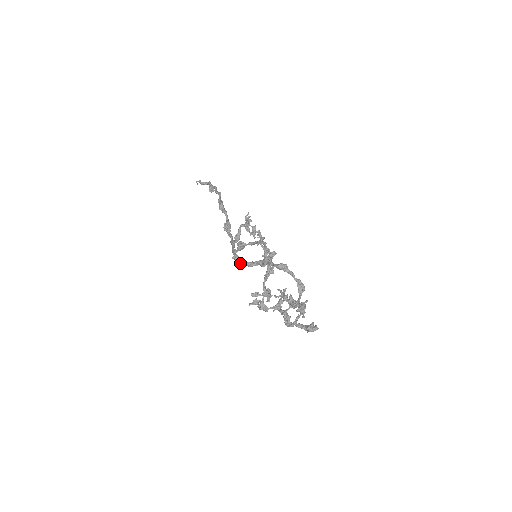
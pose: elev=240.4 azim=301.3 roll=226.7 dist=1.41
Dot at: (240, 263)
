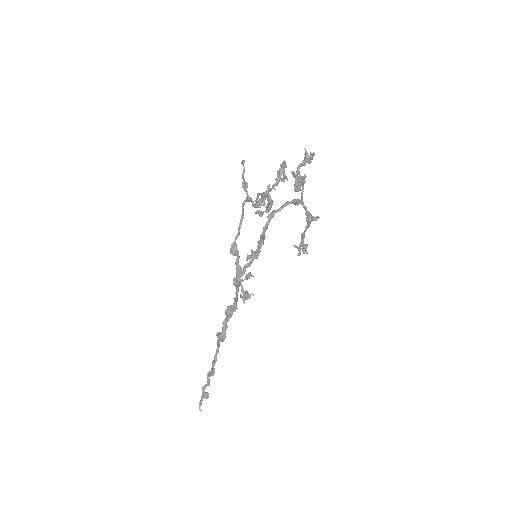
Dot at: (245, 264)
